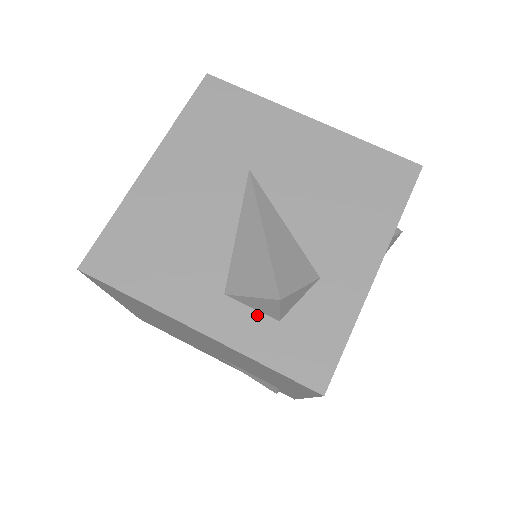
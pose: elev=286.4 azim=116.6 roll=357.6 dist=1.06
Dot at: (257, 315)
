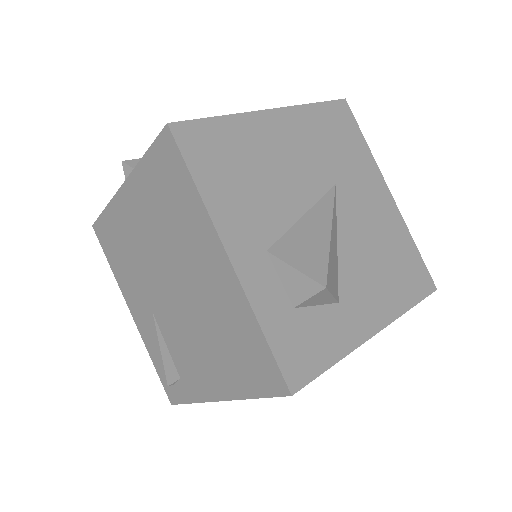
Dot at: (281, 289)
